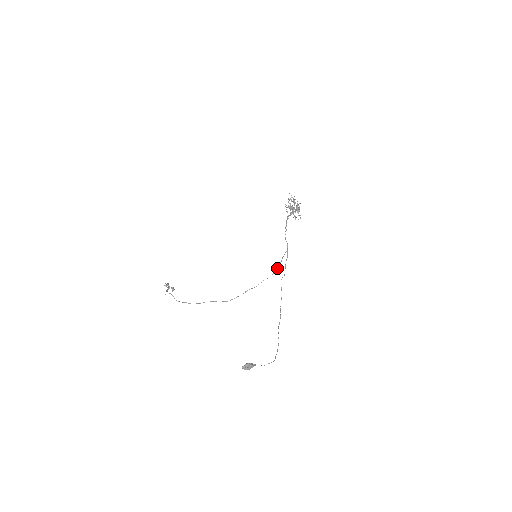
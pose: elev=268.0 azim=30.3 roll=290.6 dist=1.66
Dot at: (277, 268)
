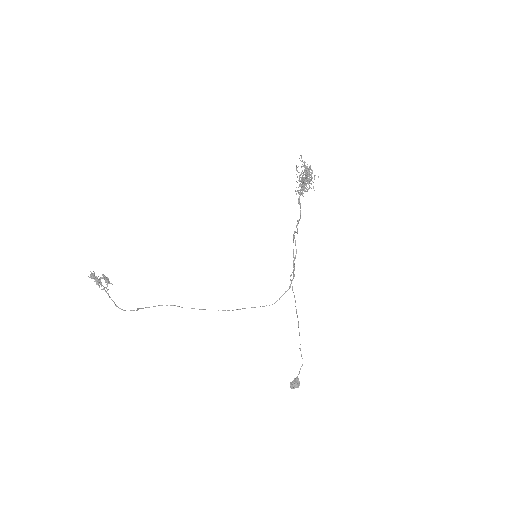
Dot at: occluded
